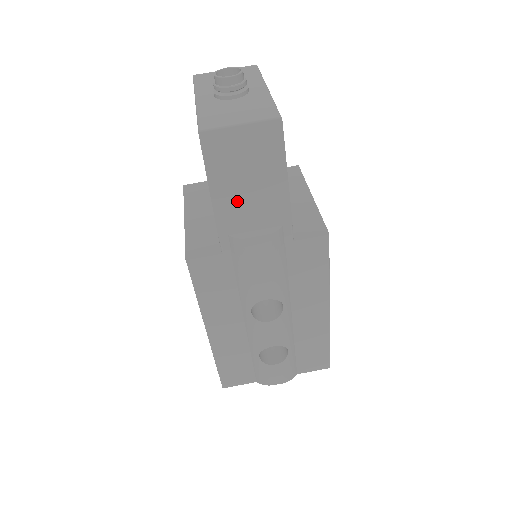
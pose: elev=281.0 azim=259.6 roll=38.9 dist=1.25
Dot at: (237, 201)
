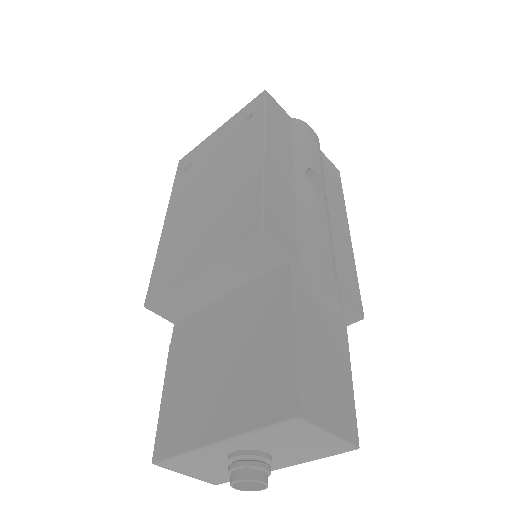
Dot at: occluded
